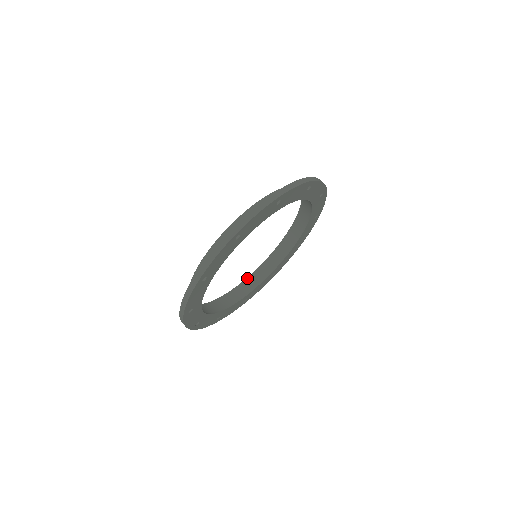
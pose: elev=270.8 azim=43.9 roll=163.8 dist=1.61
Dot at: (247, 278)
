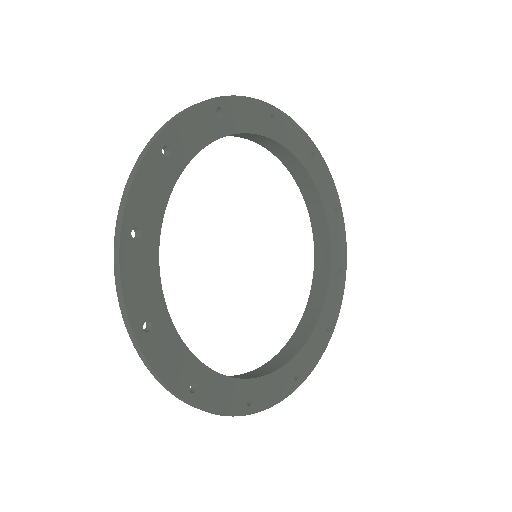
Dot at: (249, 372)
